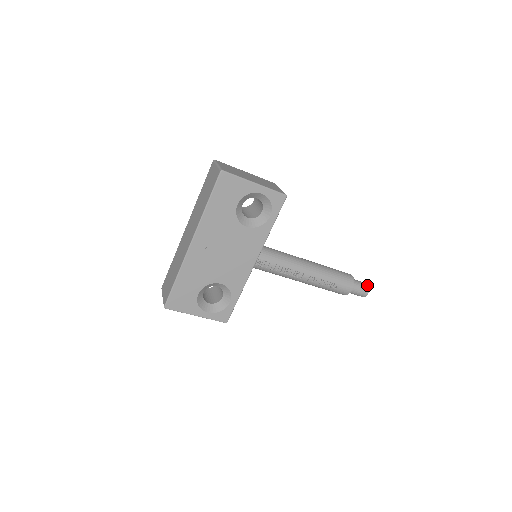
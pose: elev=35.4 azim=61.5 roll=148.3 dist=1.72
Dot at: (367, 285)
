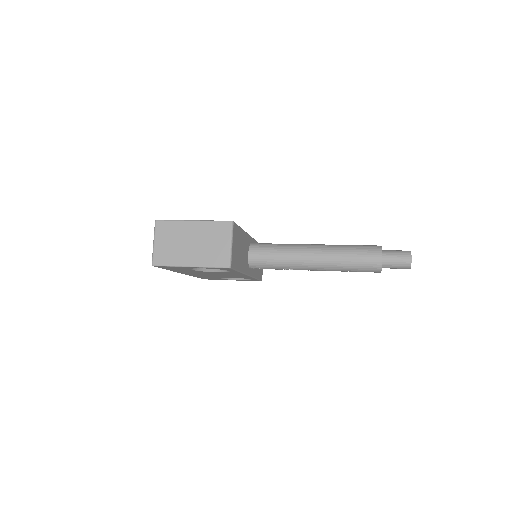
Dot at: (408, 262)
